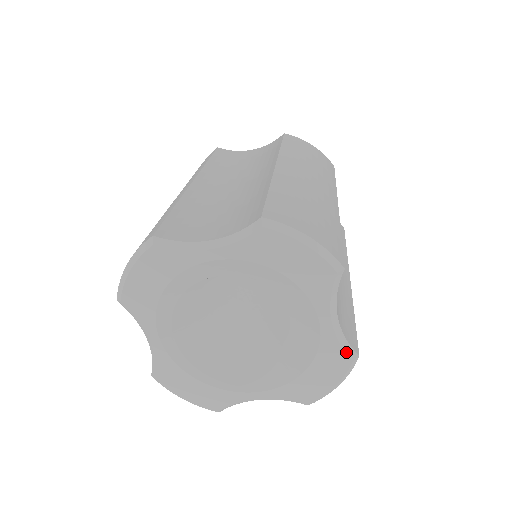
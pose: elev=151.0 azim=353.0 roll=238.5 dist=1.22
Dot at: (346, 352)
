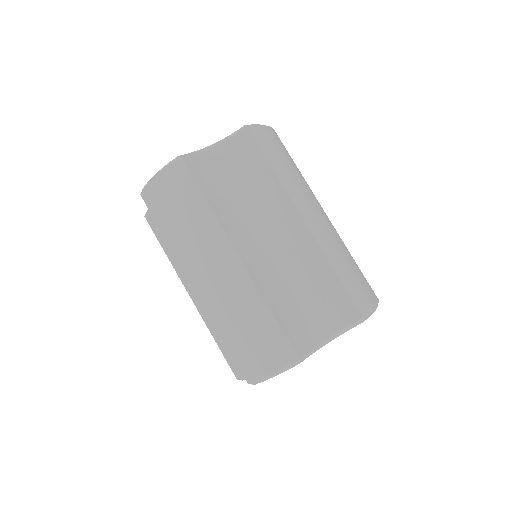
Dot at: occluded
